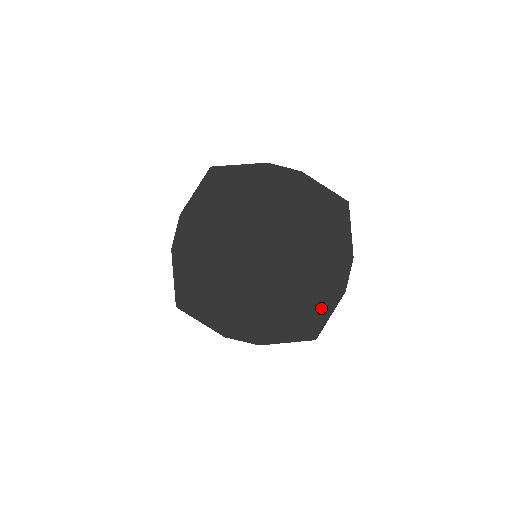
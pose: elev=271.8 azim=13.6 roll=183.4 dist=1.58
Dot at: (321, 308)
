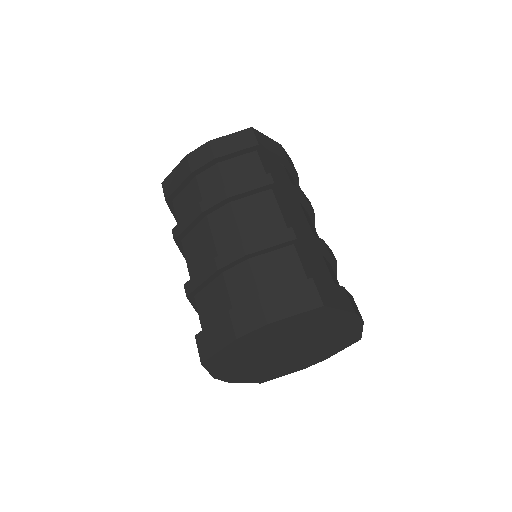
Dot at: (282, 374)
